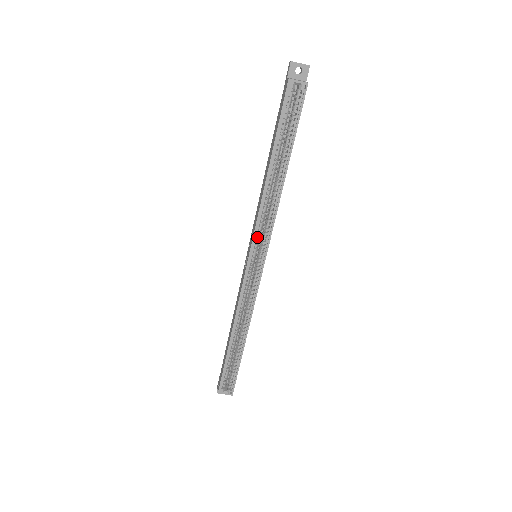
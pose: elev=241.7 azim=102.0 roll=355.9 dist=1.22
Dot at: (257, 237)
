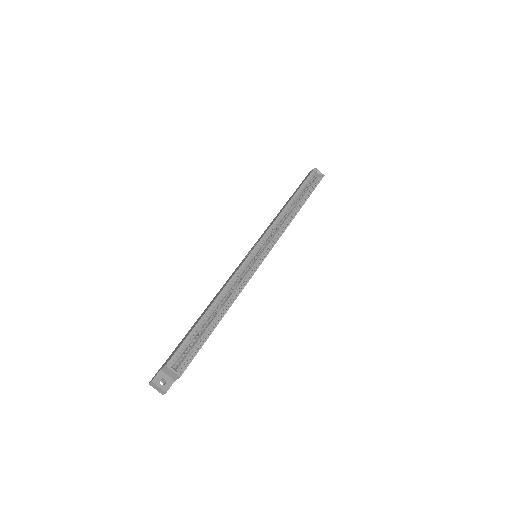
Dot at: (268, 235)
